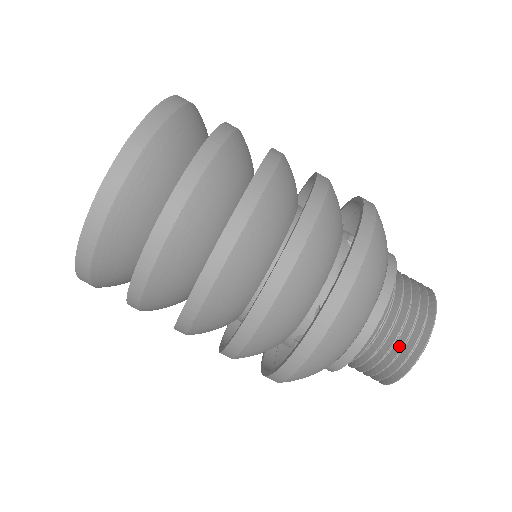
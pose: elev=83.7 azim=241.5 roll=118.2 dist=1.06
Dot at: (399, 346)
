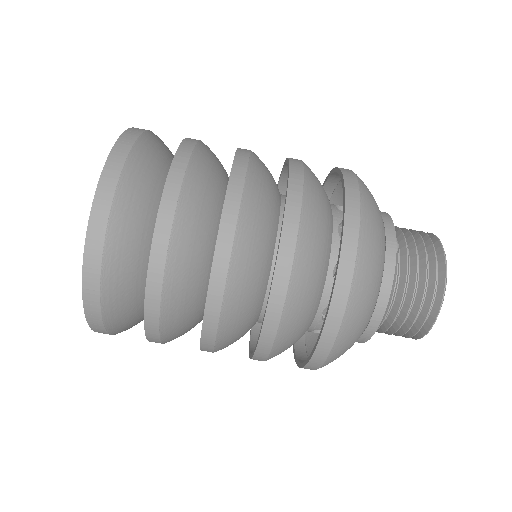
Dot at: (412, 318)
